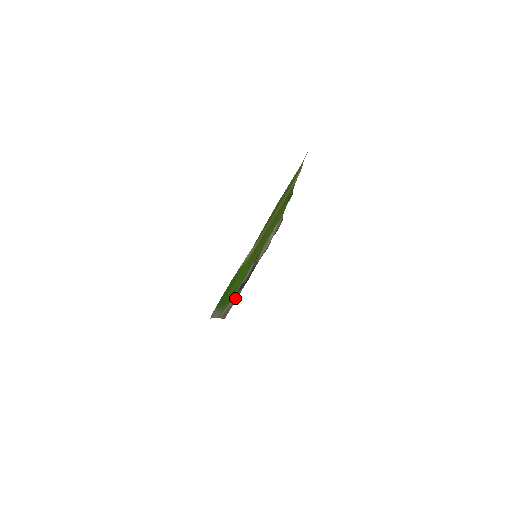
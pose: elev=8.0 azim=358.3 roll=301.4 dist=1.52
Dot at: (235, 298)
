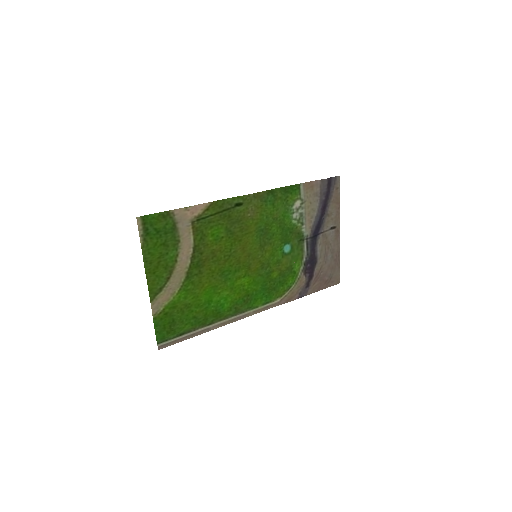
Dot at: (319, 271)
